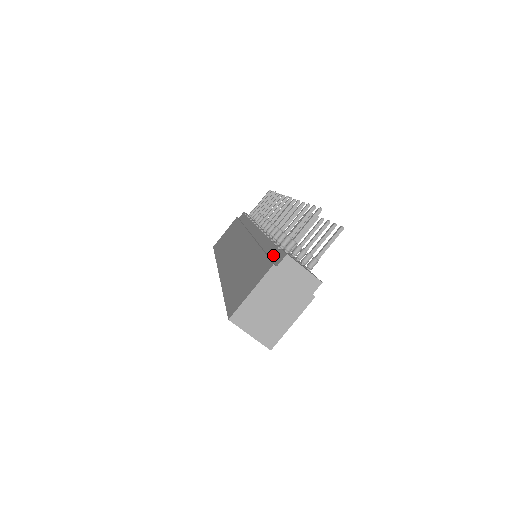
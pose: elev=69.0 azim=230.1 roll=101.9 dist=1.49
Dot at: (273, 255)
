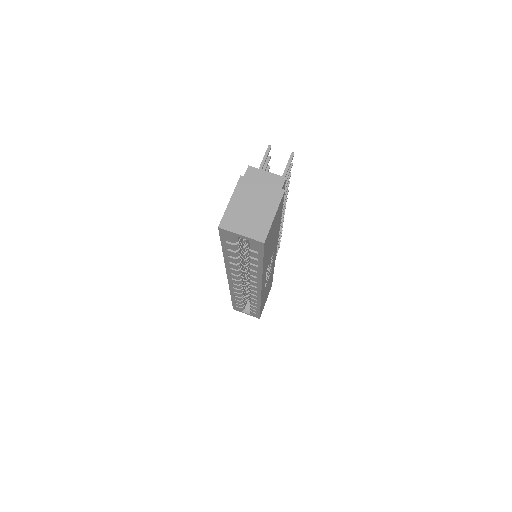
Dot at: occluded
